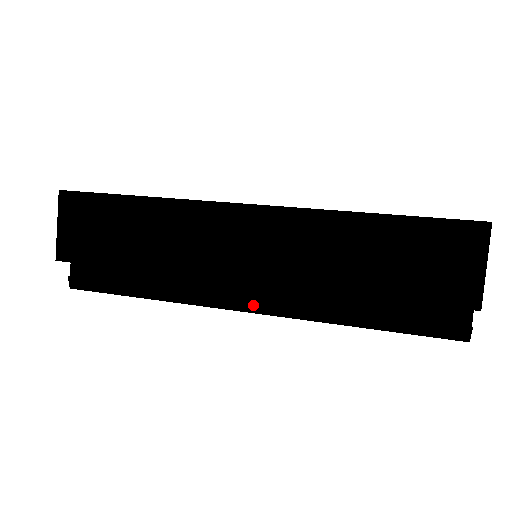
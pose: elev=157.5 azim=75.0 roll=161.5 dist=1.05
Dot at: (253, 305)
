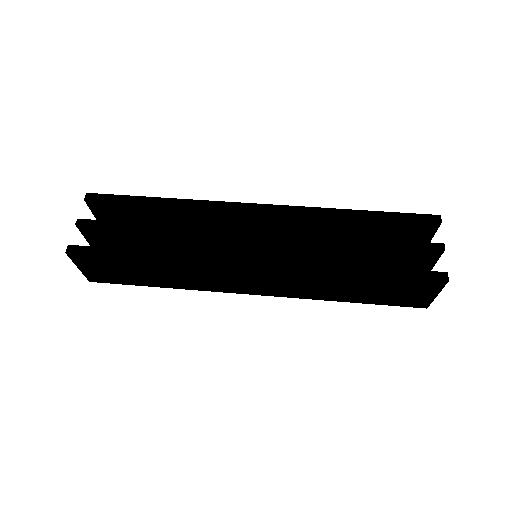
Dot at: occluded
